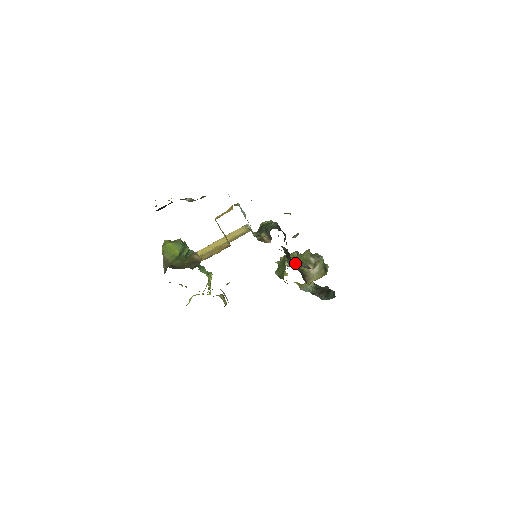
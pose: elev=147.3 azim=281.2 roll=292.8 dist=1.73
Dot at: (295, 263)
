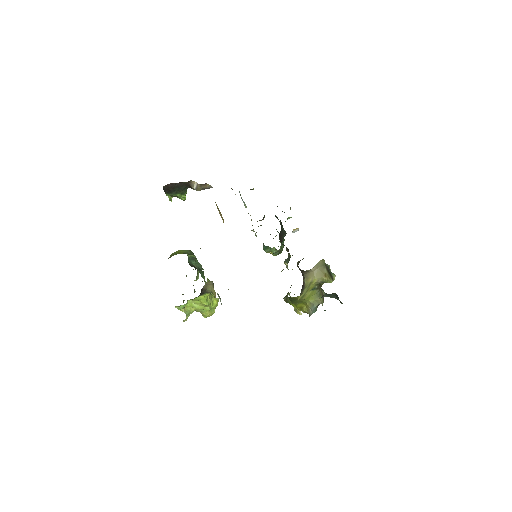
Dot at: occluded
